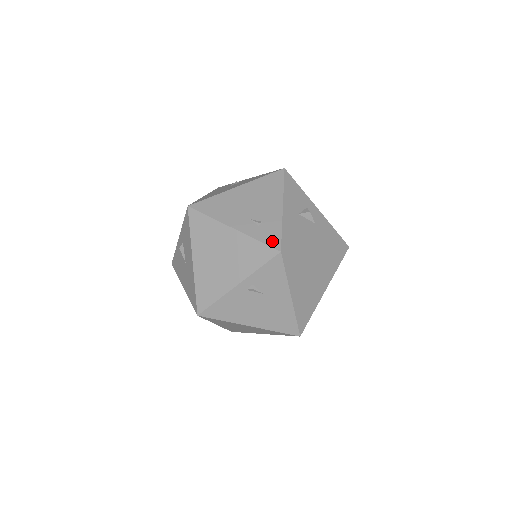
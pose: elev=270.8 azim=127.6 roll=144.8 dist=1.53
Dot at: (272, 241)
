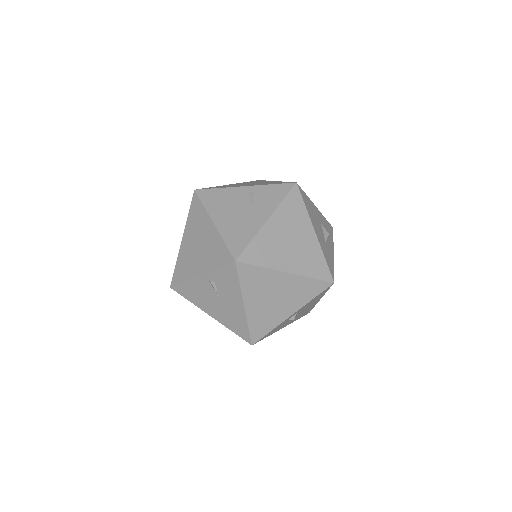
Dot at: occluded
